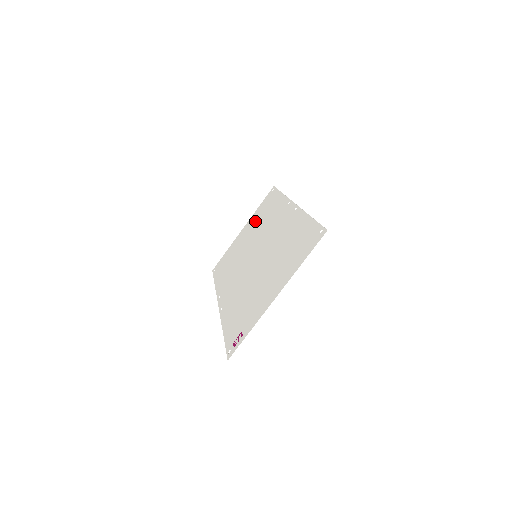
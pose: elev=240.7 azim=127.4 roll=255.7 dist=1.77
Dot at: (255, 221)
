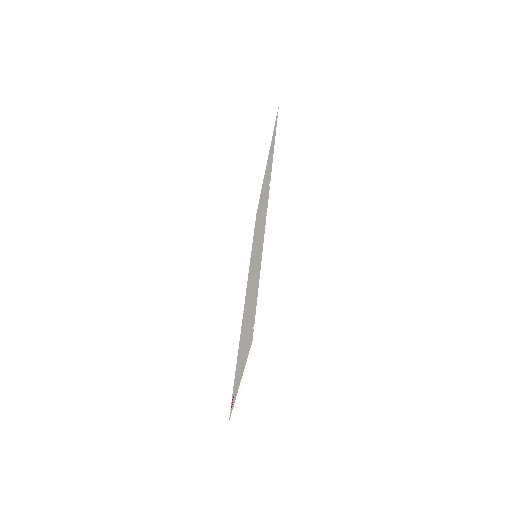
Dot at: (267, 169)
